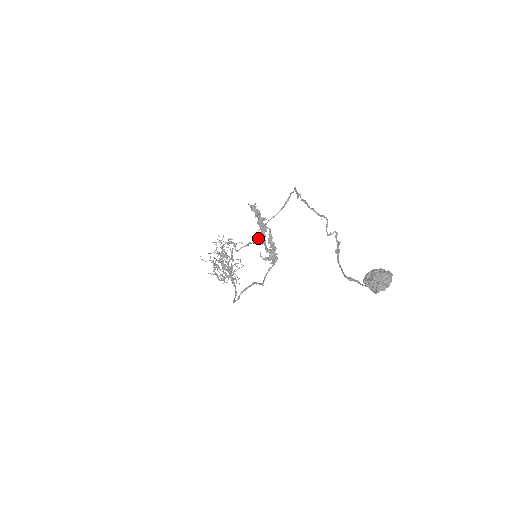
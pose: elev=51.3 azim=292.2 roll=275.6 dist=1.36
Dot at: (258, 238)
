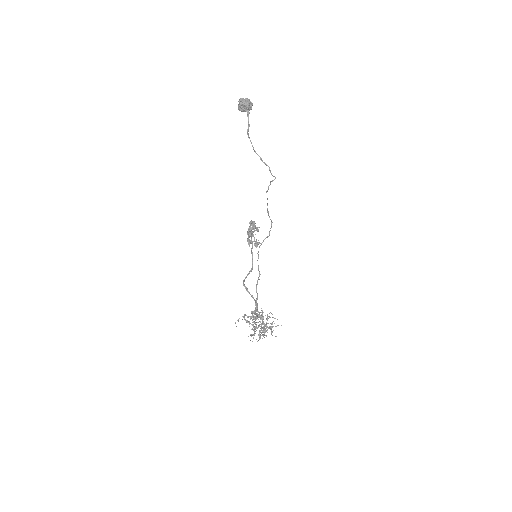
Dot at: occluded
